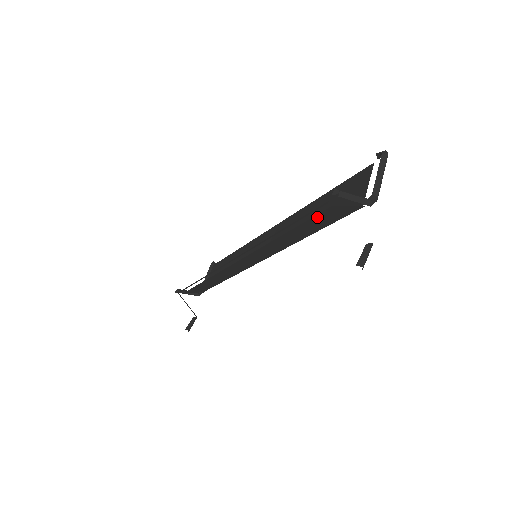
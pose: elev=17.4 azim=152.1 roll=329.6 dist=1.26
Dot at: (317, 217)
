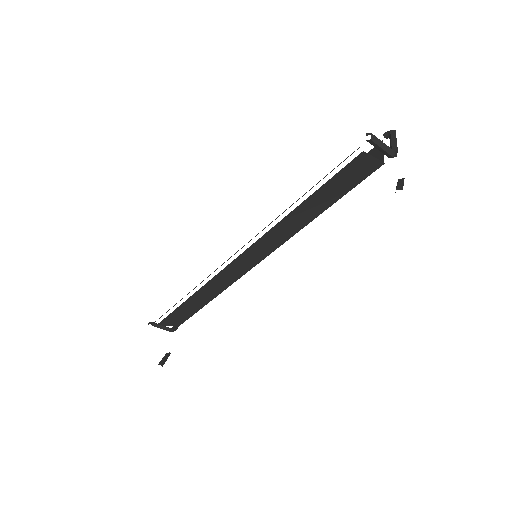
Dot at: (343, 172)
